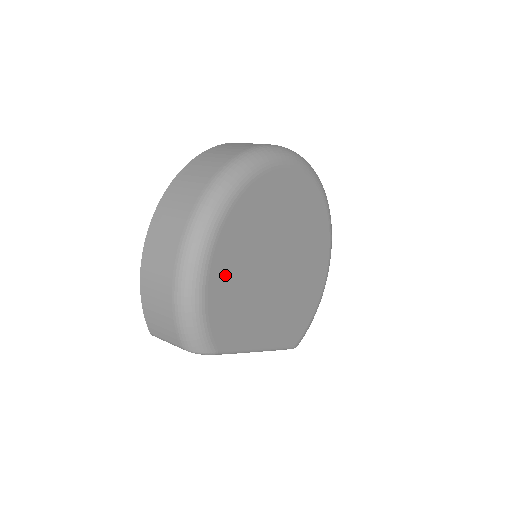
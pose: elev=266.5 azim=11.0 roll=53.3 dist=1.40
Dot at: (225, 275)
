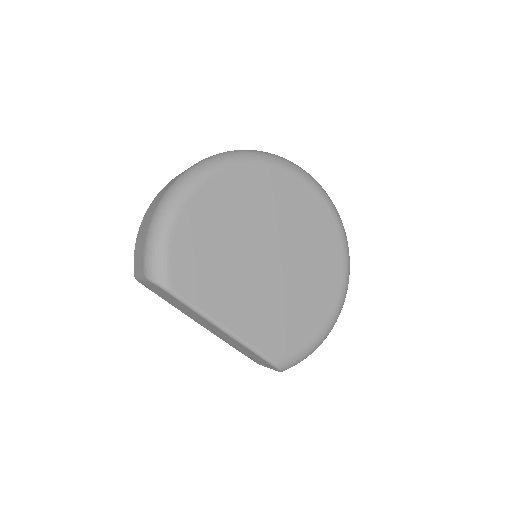
Dot at: (199, 223)
